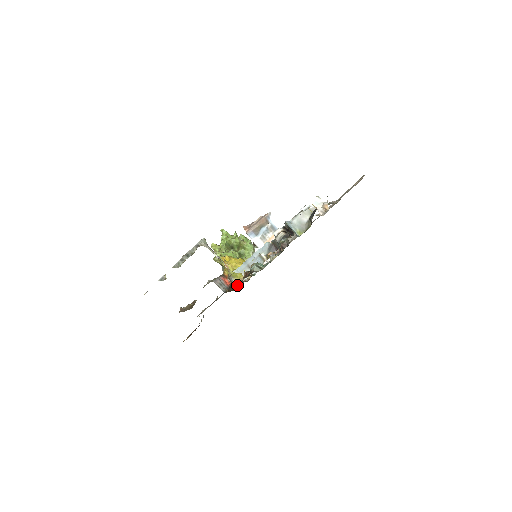
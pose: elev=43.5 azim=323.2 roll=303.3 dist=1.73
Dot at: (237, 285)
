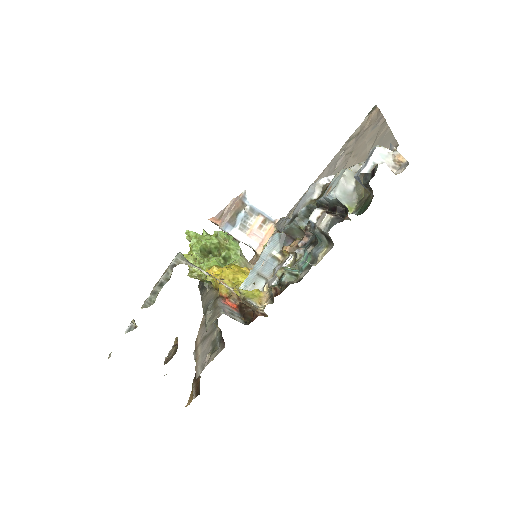
Dot at: (263, 309)
